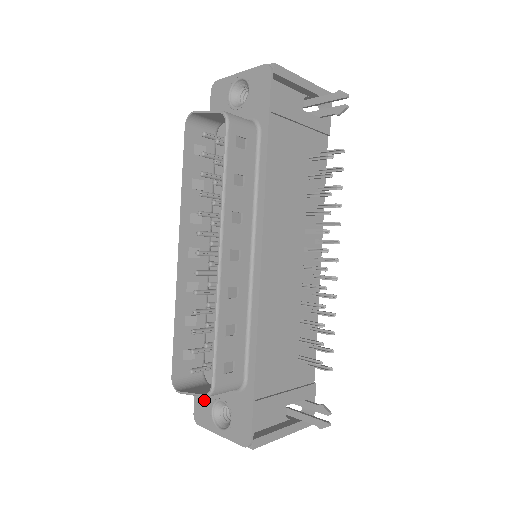
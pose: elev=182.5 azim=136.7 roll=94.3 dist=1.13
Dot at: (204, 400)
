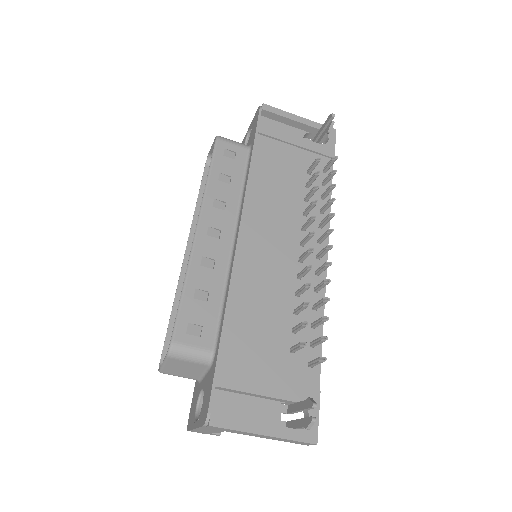
Dot at: (195, 399)
